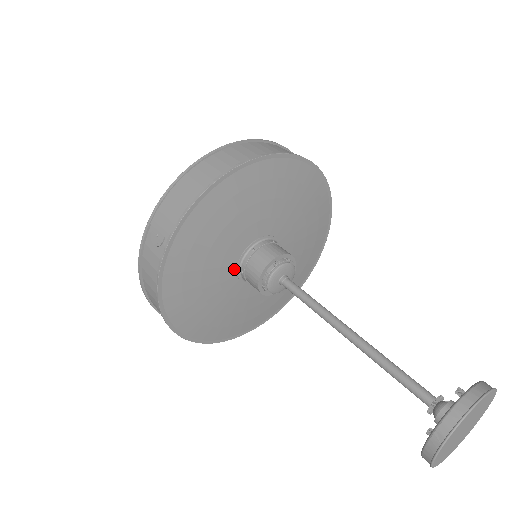
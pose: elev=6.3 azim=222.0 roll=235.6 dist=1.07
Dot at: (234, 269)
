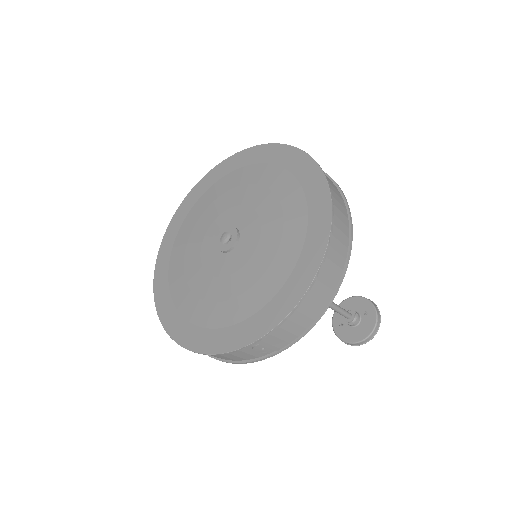
Dot at: occluded
